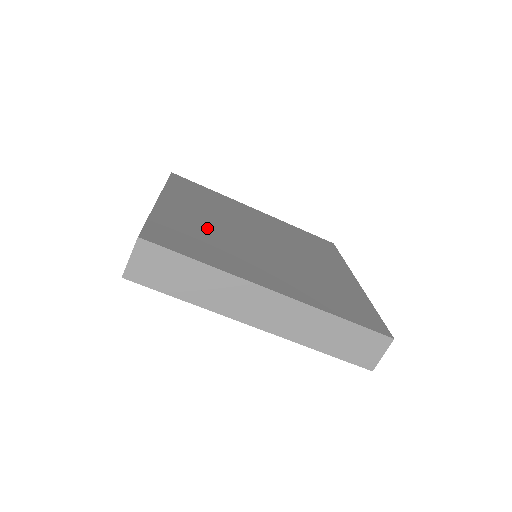
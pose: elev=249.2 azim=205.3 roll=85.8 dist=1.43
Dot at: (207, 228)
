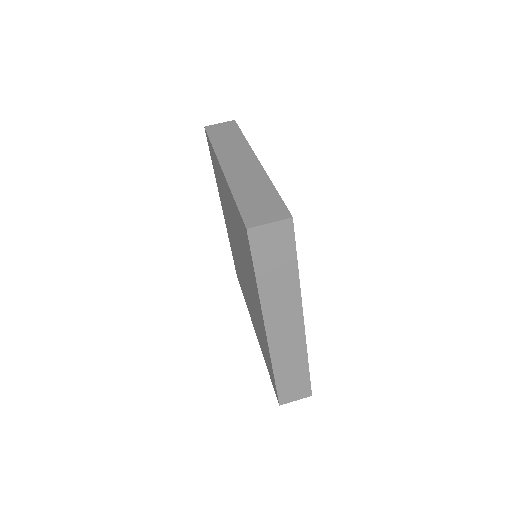
Dot at: occluded
